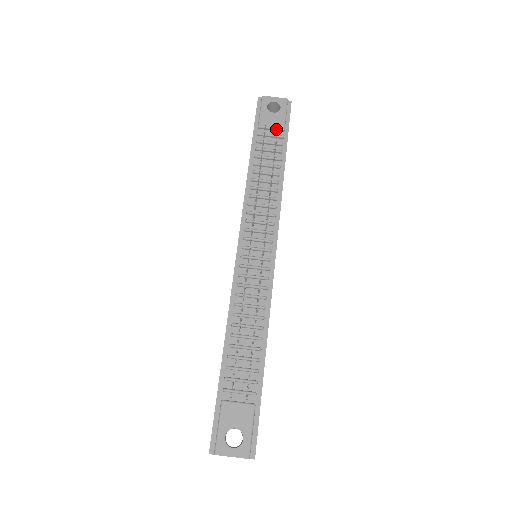
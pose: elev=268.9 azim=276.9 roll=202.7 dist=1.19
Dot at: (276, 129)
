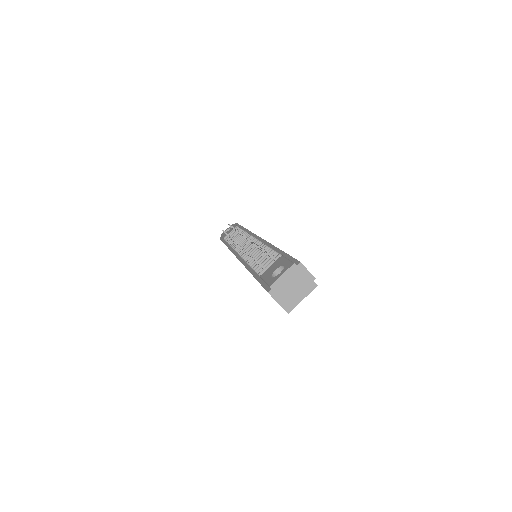
Dot at: occluded
